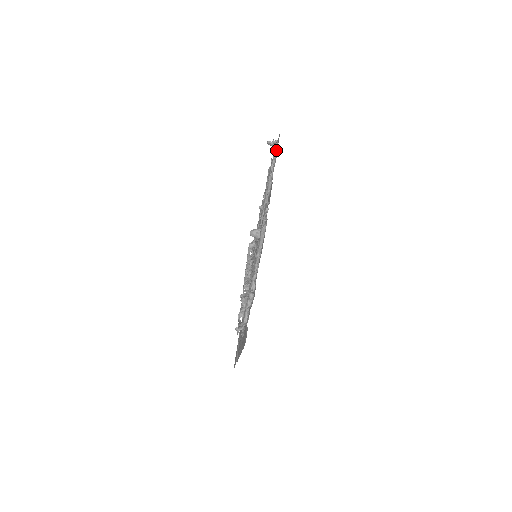
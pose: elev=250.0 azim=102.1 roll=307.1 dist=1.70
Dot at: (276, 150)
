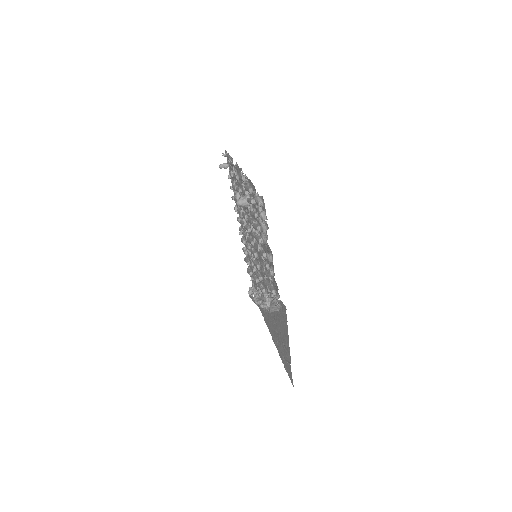
Dot at: (229, 158)
